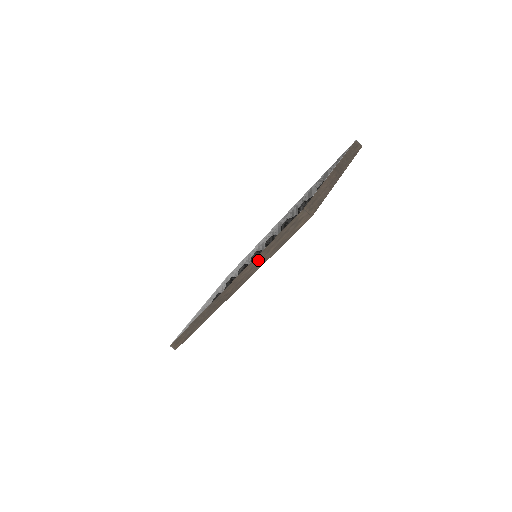
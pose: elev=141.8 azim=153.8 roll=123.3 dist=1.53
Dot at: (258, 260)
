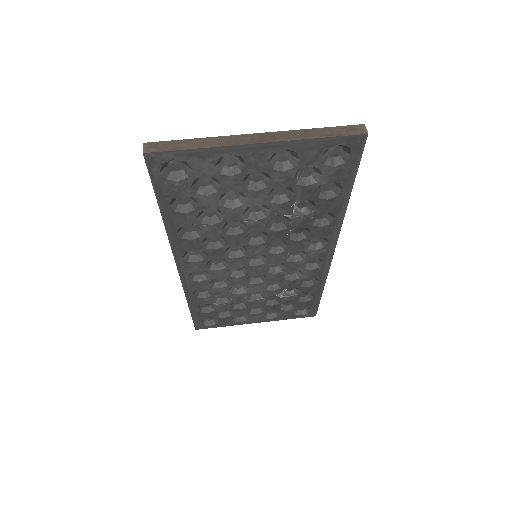
Dot at: occluded
